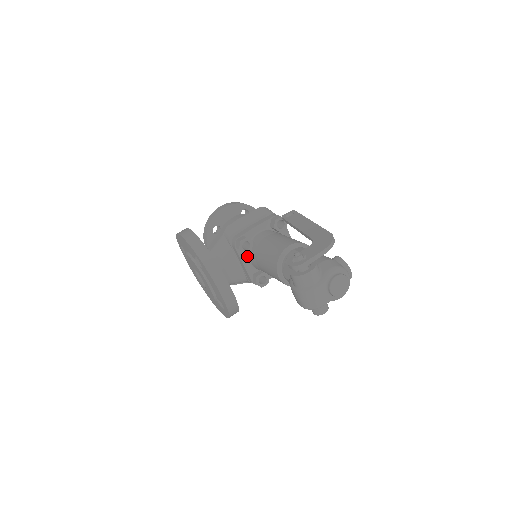
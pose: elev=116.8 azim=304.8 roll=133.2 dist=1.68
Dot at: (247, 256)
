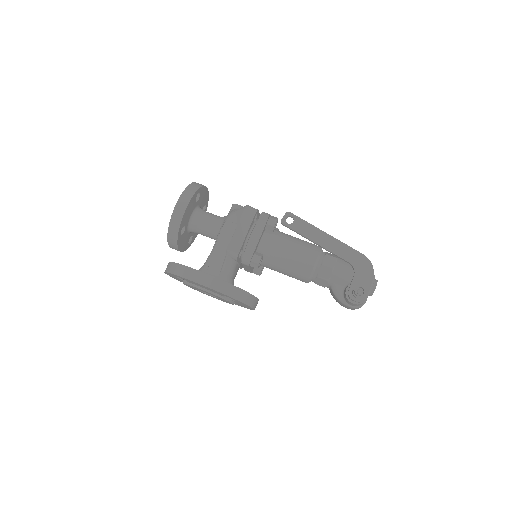
Dot at: occluded
